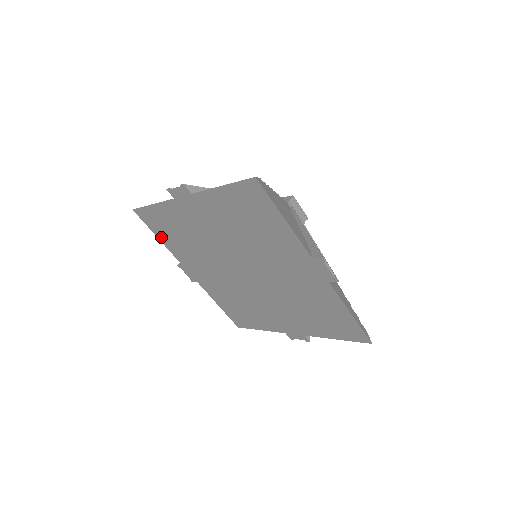
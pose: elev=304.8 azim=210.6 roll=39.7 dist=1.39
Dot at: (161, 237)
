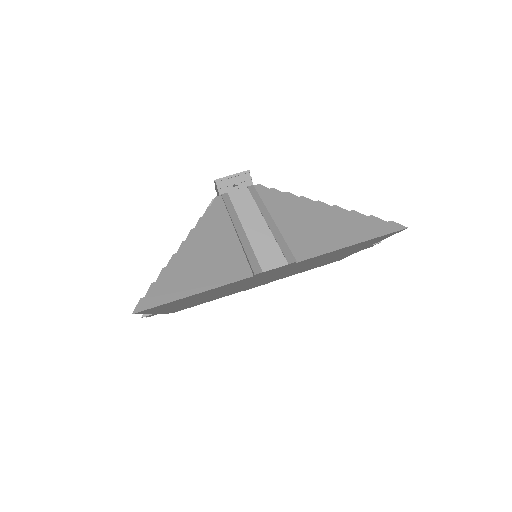
Dot at: occluded
